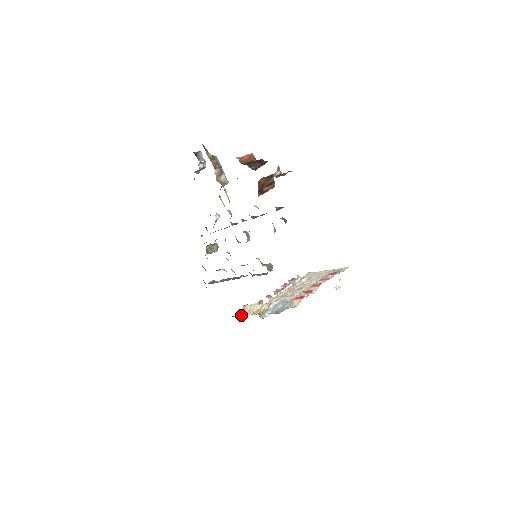
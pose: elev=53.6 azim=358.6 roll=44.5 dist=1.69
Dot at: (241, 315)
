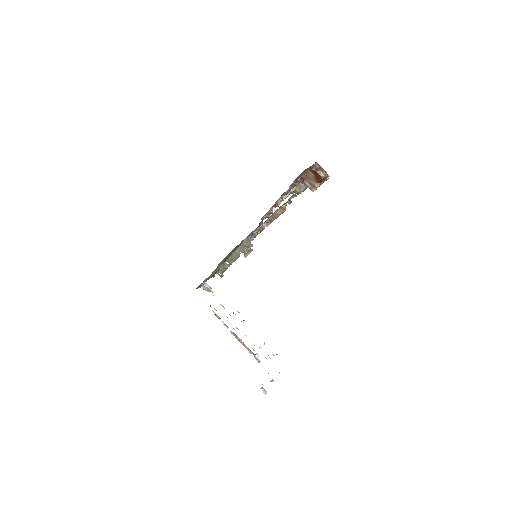
Dot at: occluded
